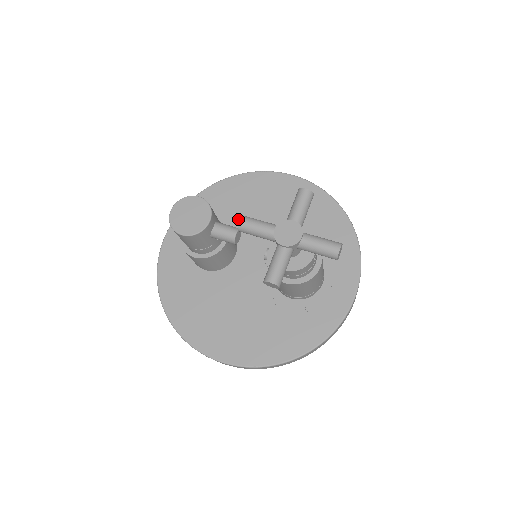
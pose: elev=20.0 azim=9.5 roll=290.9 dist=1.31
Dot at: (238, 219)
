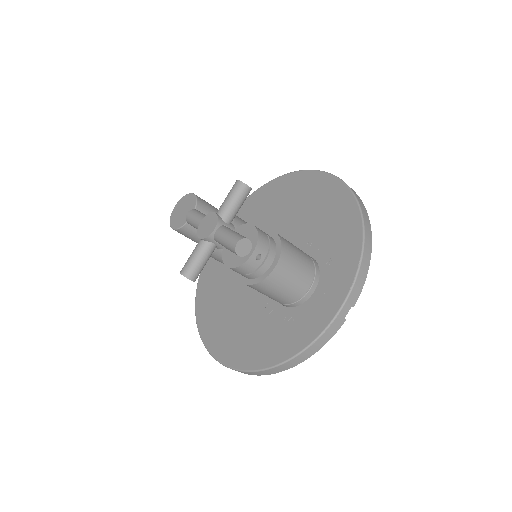
Dot at: (269, 220)
